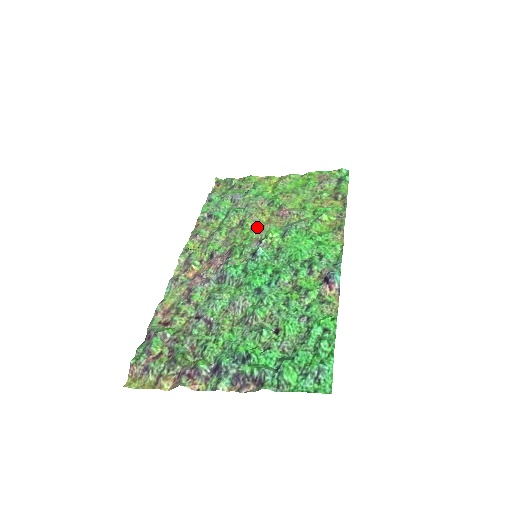
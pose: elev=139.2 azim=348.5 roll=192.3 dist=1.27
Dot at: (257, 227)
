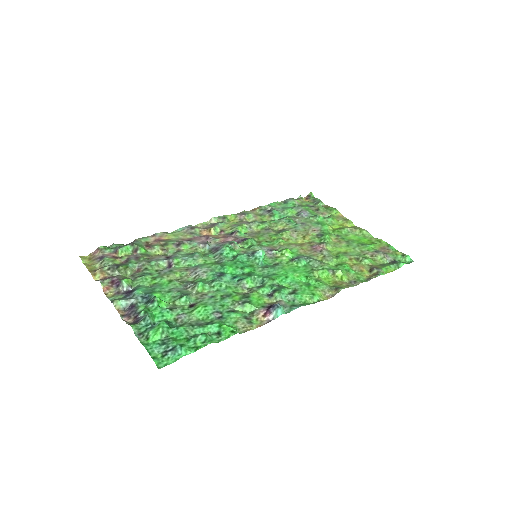
Dot at: (286, 241)
